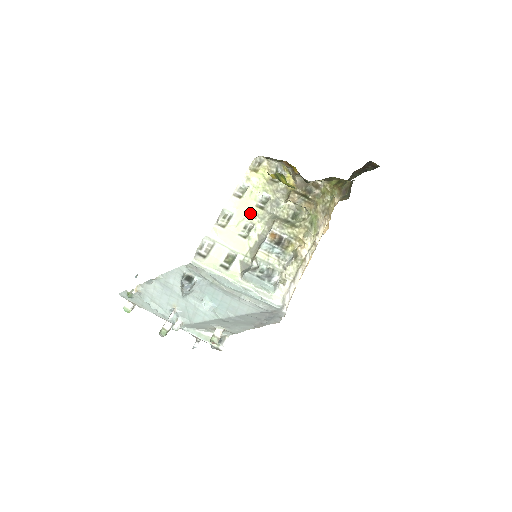
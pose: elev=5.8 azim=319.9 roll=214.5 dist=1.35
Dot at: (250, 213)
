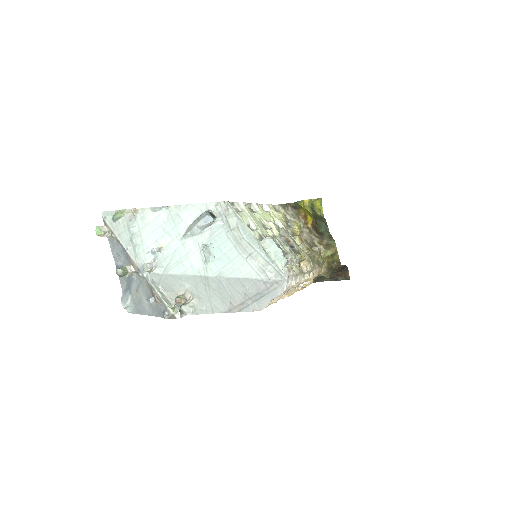
Dot at: (269, 221)
